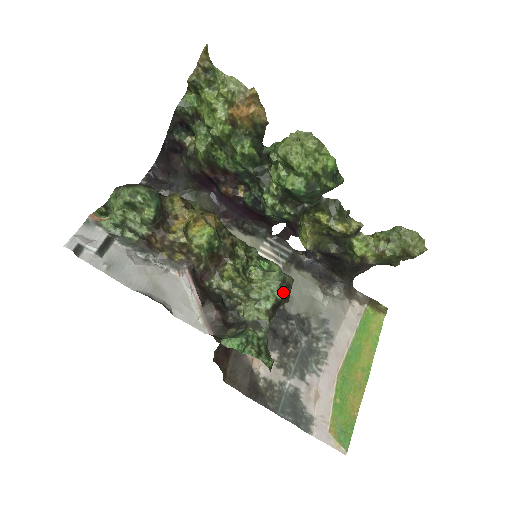
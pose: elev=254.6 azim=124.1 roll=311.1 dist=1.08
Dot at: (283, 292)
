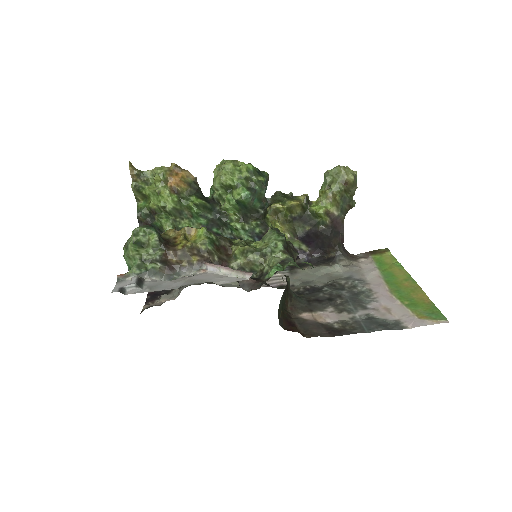
Dot at: (283, 235)
